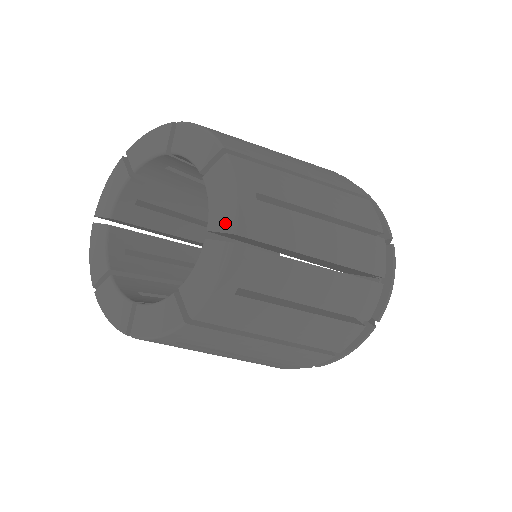
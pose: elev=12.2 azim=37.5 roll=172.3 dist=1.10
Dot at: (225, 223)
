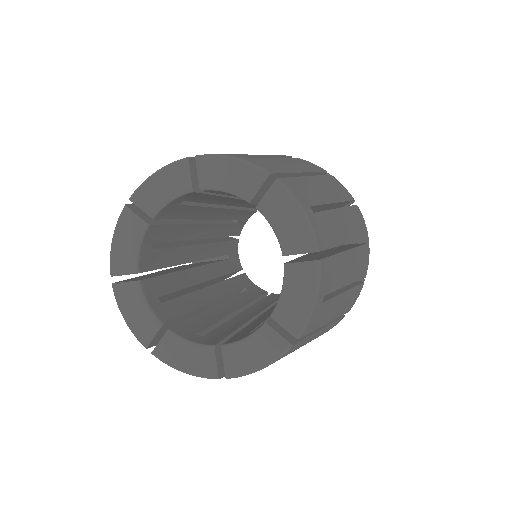
Dot at: (293, 325)
